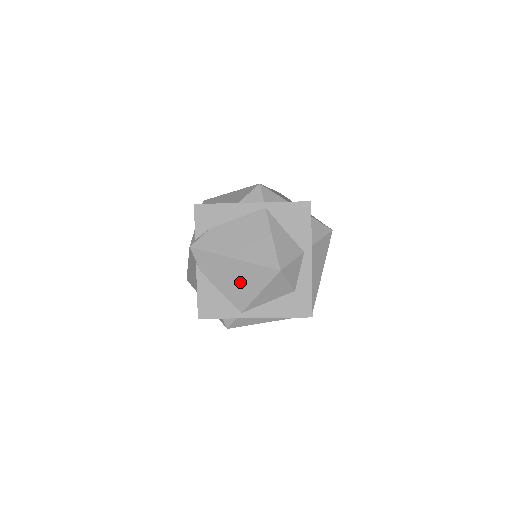
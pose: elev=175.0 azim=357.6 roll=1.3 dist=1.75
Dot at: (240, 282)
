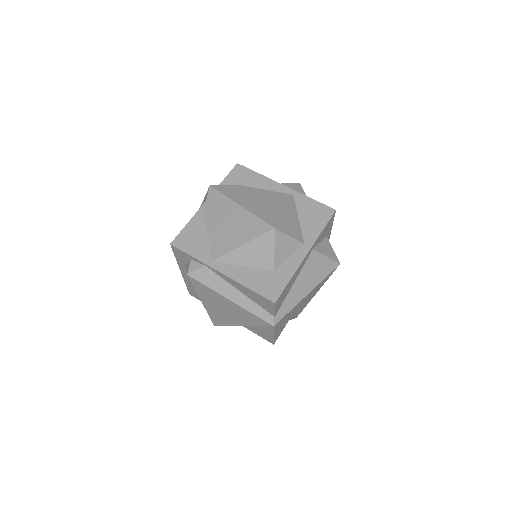
Dot at: (231, 229)
